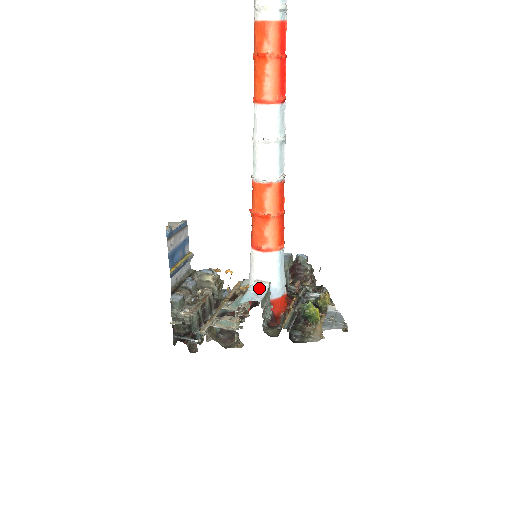
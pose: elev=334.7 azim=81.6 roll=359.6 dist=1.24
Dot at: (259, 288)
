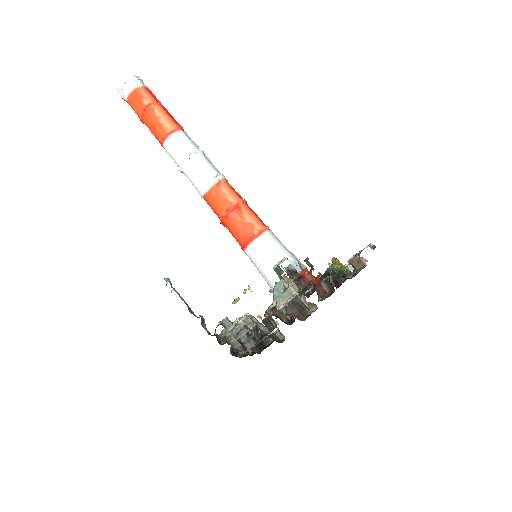
Dot at: (282, 262)
